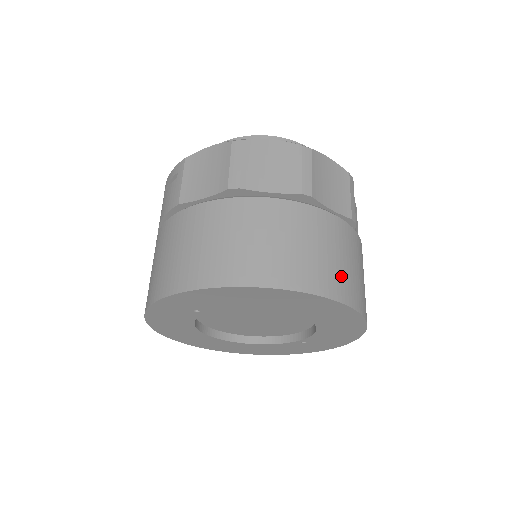
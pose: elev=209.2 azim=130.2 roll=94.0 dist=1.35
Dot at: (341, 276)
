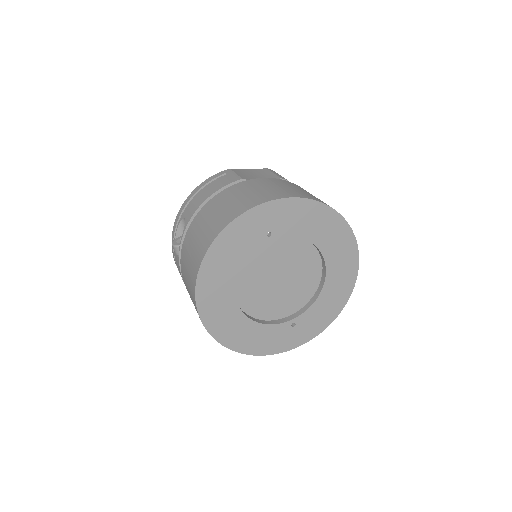
Dot at: occluded
